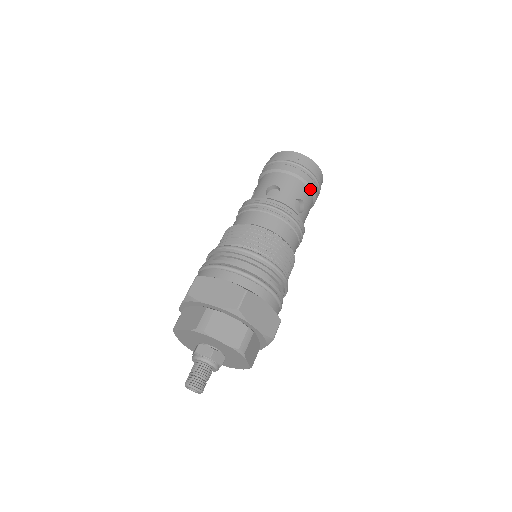
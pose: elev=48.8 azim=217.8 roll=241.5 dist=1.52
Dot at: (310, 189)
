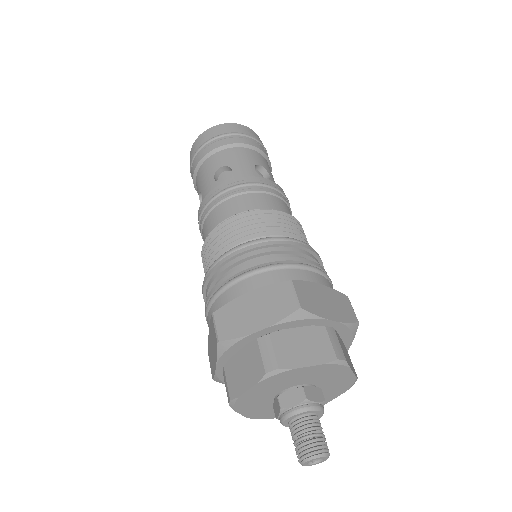
Dot at: occluded
